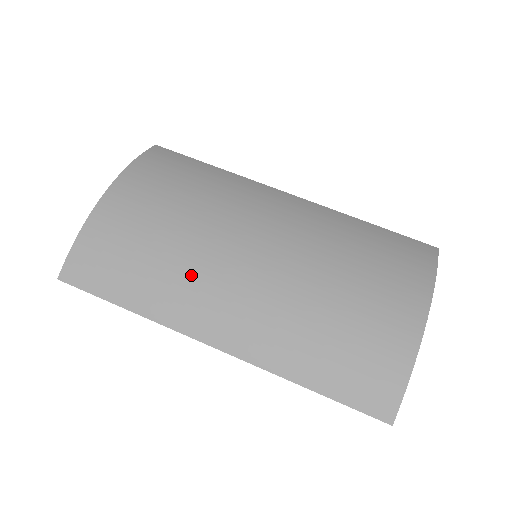
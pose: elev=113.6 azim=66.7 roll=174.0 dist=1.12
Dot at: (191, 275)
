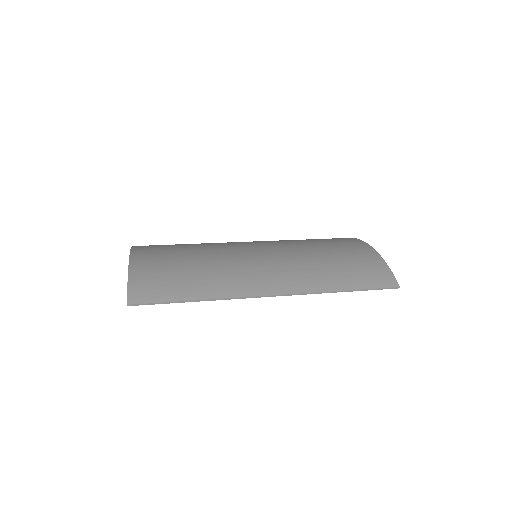
Dot at: (228, 267)
